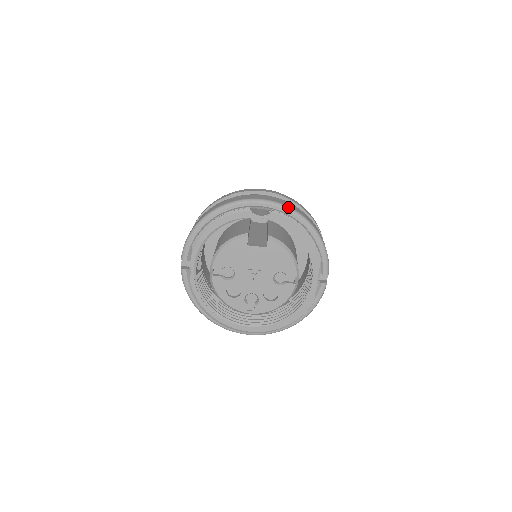
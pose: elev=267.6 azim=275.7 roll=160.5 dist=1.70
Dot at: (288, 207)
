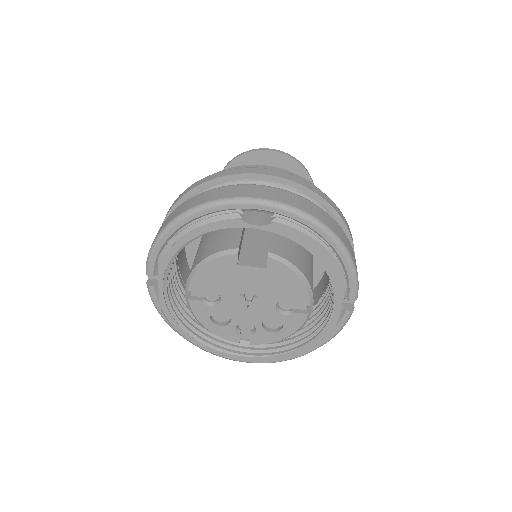
Dot at: (300, 211)
